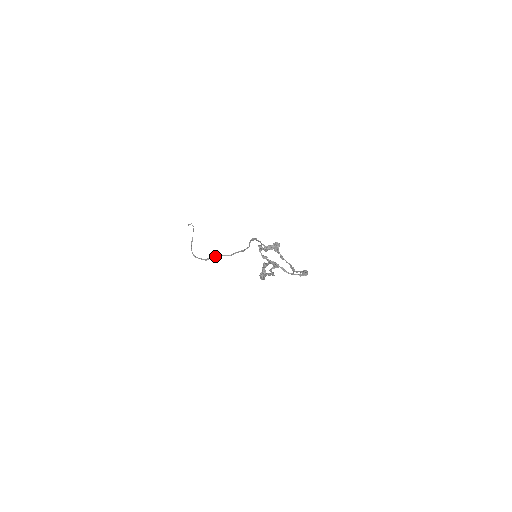
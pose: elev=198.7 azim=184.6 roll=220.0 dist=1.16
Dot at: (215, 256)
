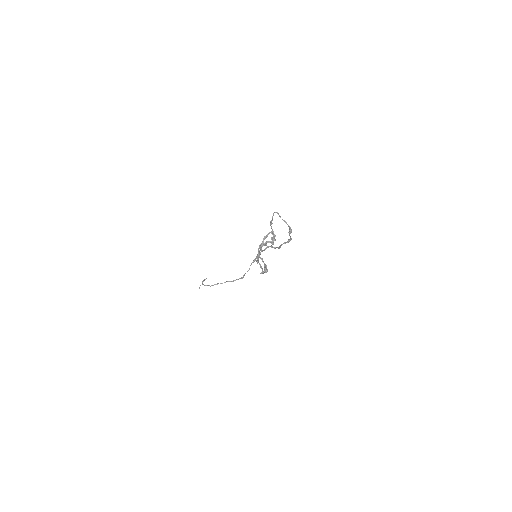
Dot at: occluded
